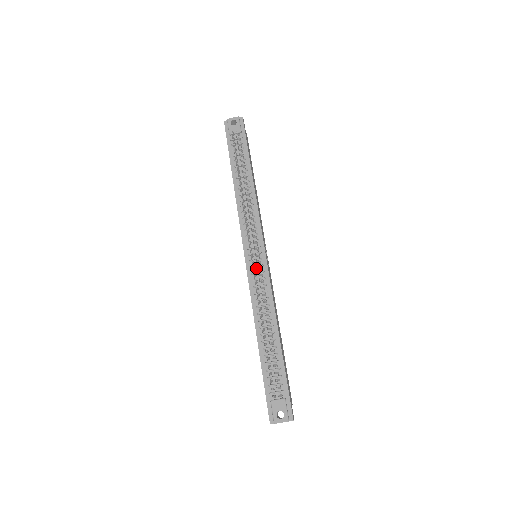
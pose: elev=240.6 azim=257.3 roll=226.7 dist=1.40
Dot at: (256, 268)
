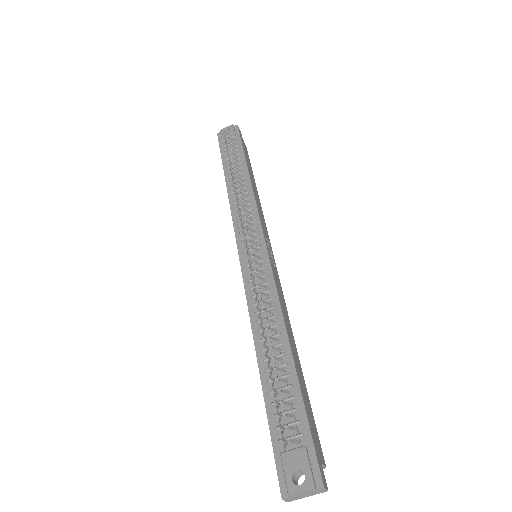
Dot at: (254, 266)
